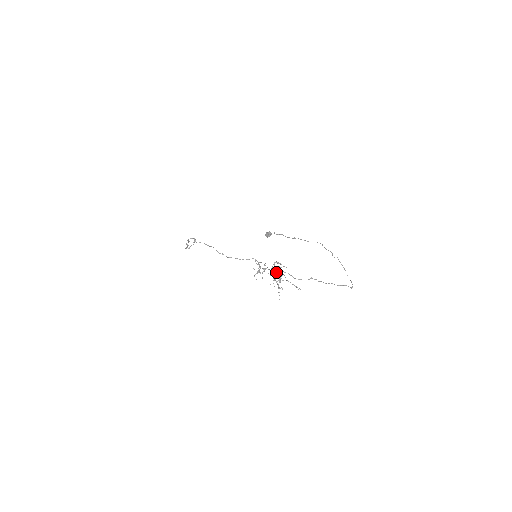
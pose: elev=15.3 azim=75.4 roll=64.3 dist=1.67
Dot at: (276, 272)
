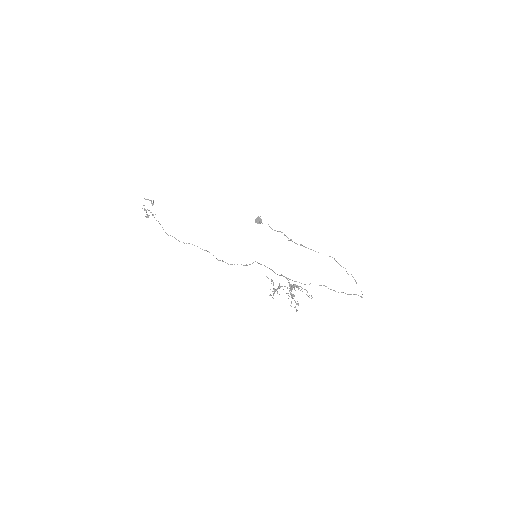
Dot at: (291, 288)
